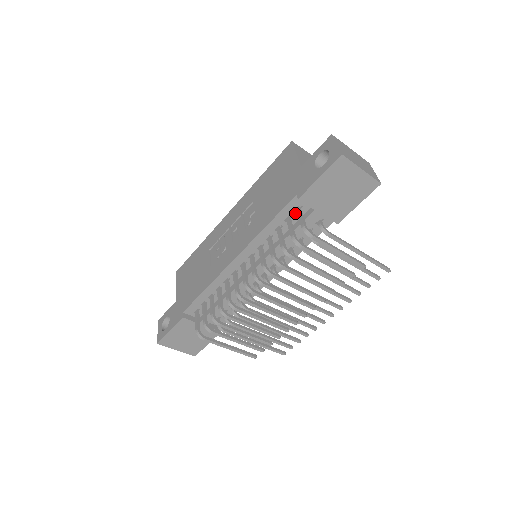
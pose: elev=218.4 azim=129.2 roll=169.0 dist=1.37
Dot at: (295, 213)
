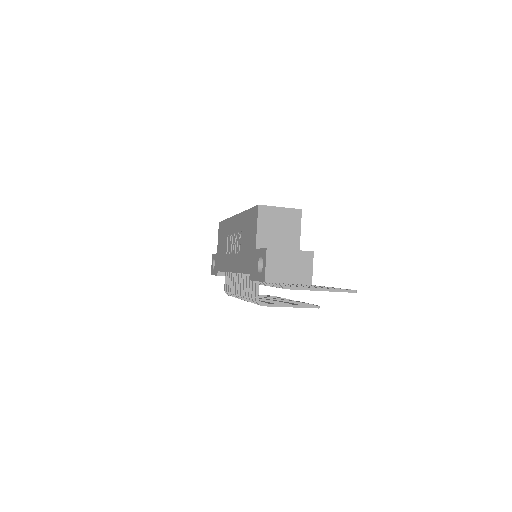
Dot at: occluded
